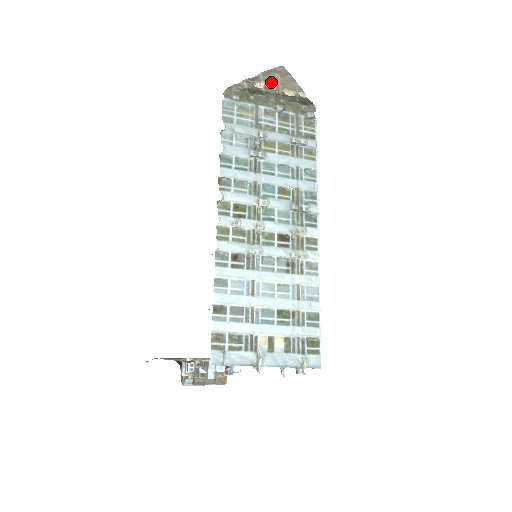
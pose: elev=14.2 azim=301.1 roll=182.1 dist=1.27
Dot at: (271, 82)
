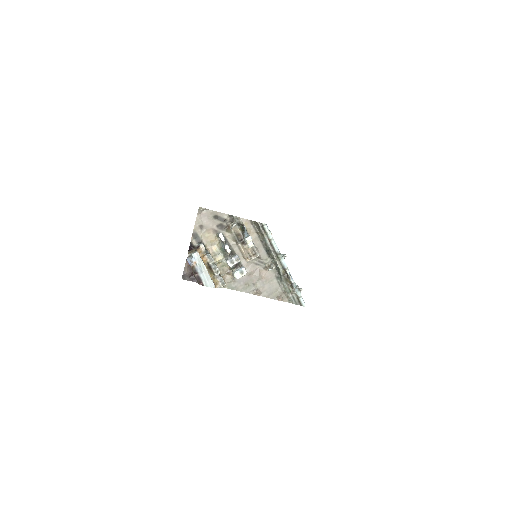
Dot at: occluded
